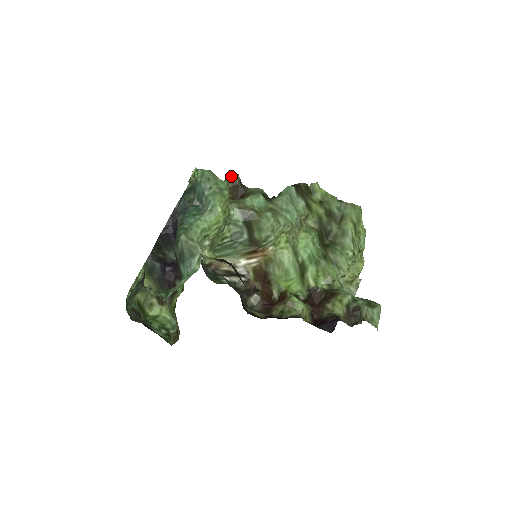
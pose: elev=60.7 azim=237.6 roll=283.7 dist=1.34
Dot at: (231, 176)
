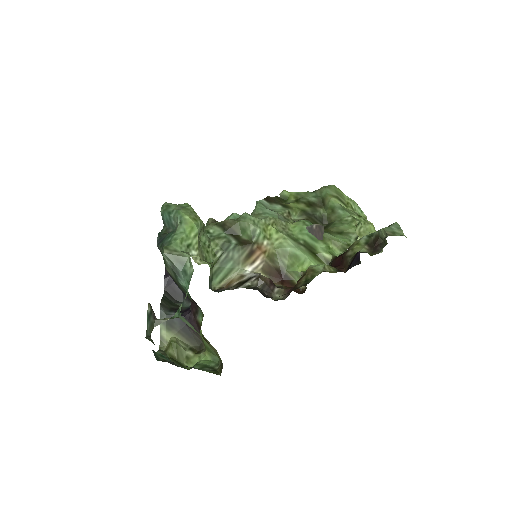
Dot at: (207, 223)
